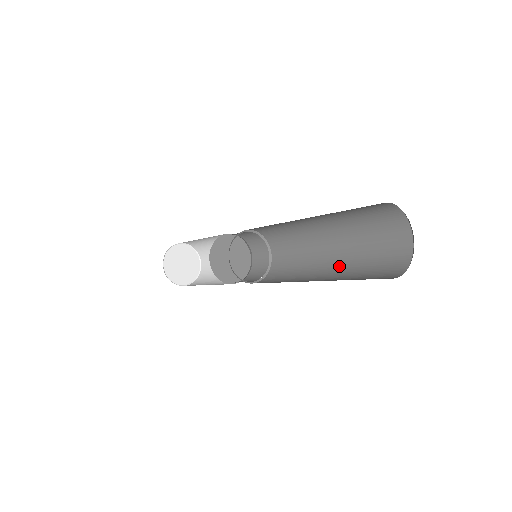
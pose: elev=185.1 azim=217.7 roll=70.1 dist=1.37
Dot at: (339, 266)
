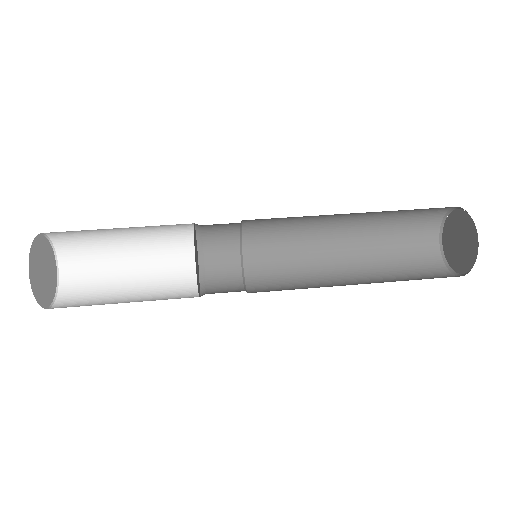
Dot at: (360, 260)
